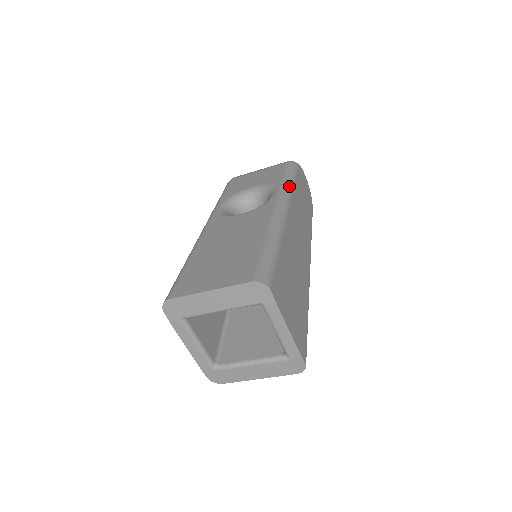
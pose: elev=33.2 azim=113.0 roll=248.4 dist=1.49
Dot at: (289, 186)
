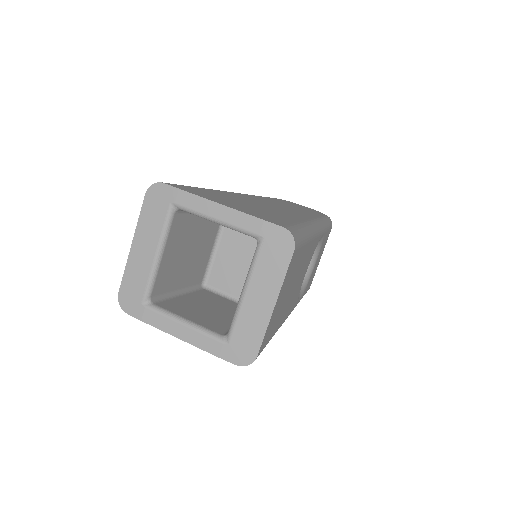
Dot at: occluded
